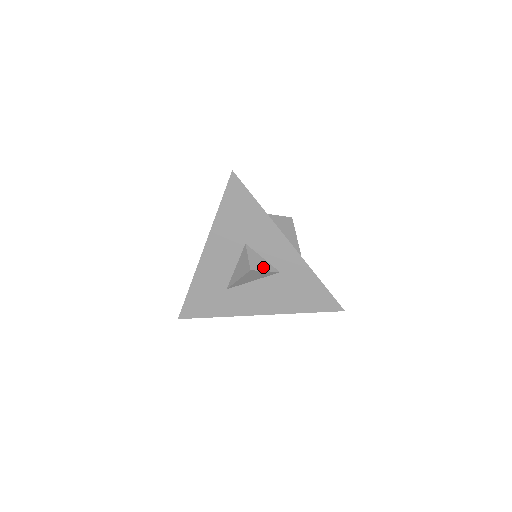
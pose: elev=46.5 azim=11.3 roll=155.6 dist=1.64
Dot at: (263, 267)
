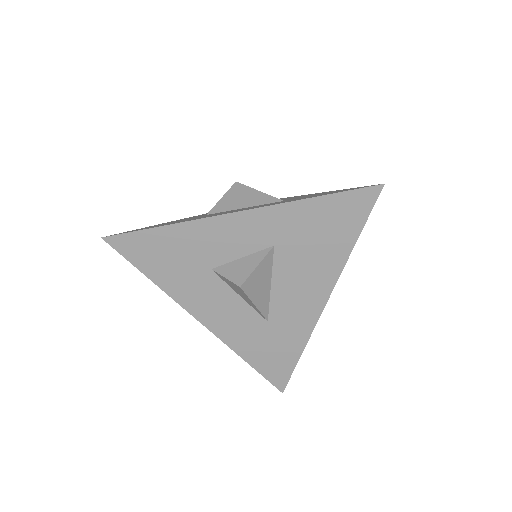
Dot at: (251, 266)
